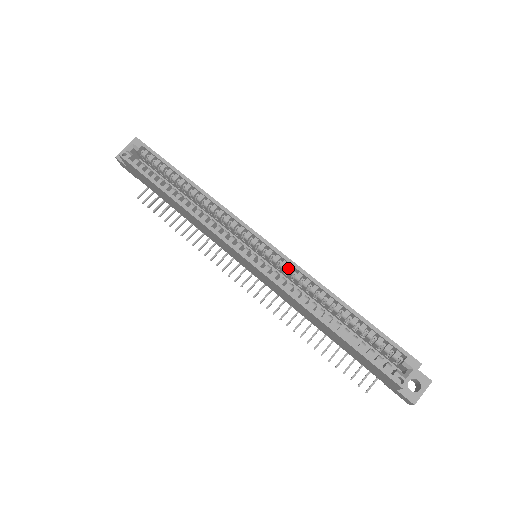
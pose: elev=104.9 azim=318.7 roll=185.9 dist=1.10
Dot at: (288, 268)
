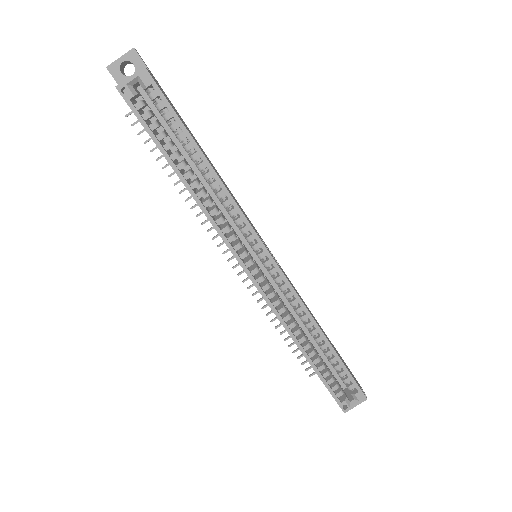
Dot at: (286, 291)
